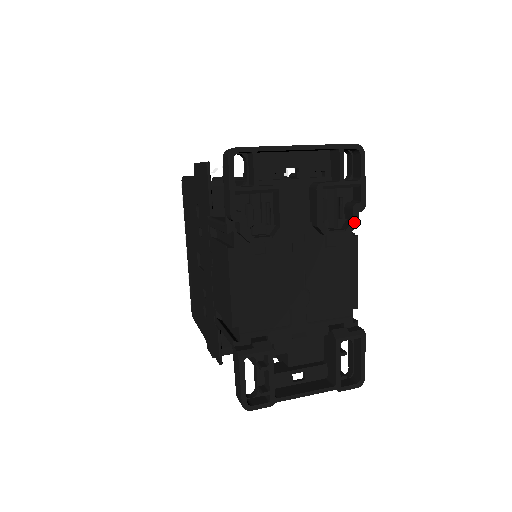
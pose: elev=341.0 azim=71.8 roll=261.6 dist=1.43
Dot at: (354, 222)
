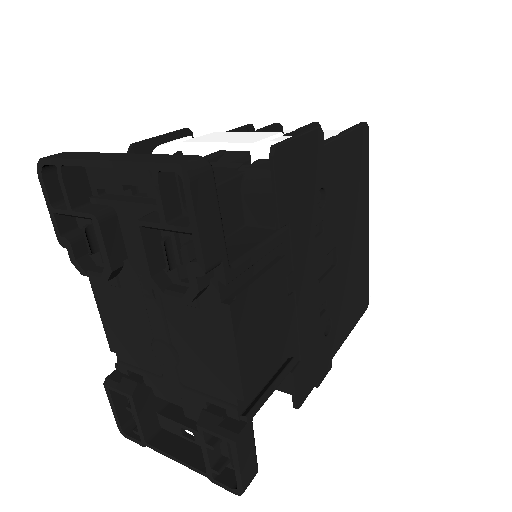
Dot at: (192, 289)
